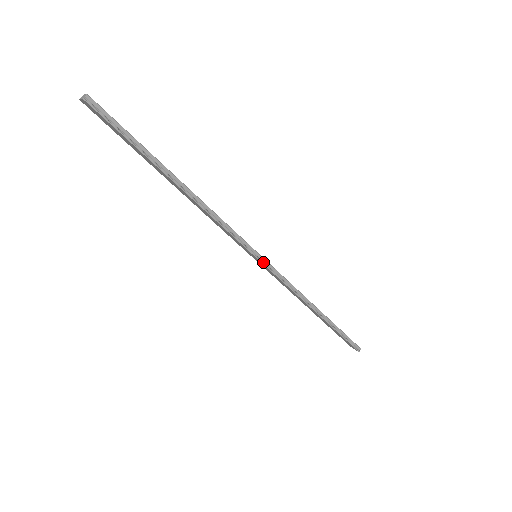
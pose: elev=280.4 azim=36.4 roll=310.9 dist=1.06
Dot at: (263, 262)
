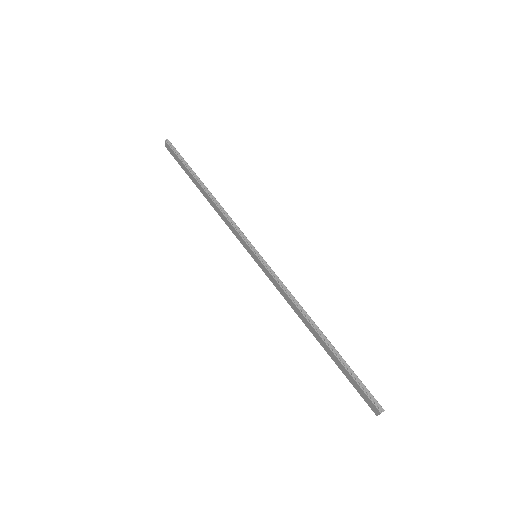
Dot at: (260, 259)
